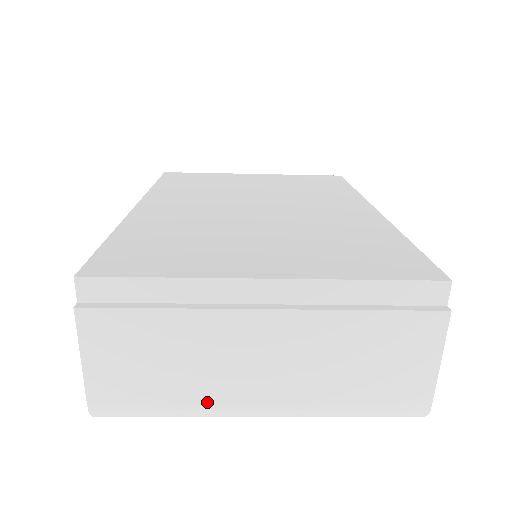
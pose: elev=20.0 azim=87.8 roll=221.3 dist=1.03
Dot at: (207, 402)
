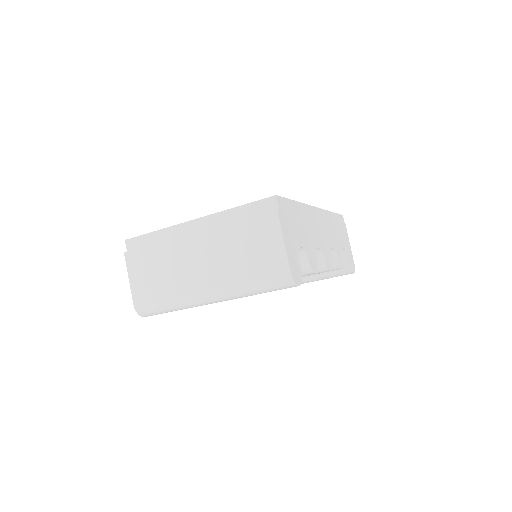
Dot at: (181, 292)
